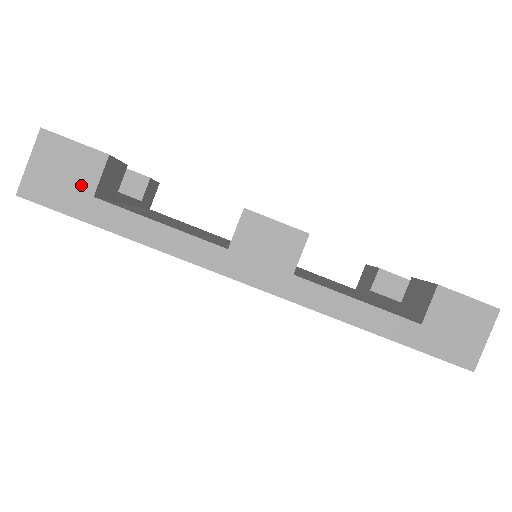
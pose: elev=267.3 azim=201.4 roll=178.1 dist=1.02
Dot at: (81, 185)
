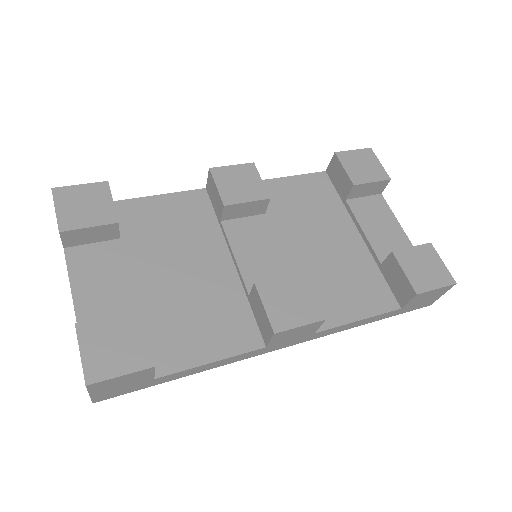
Dot at: (141, 381)
